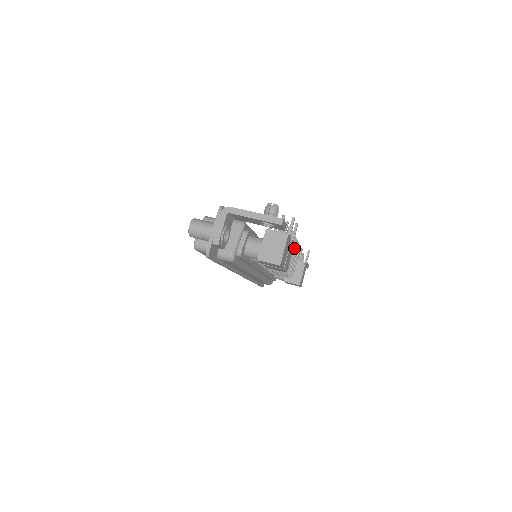
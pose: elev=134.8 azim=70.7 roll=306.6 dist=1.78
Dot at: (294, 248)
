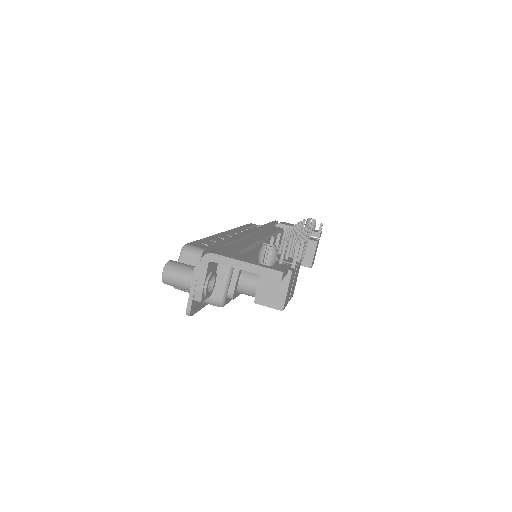
Dot at: occluded
